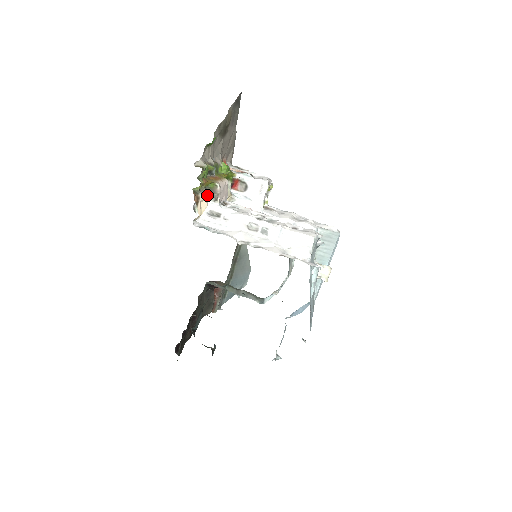
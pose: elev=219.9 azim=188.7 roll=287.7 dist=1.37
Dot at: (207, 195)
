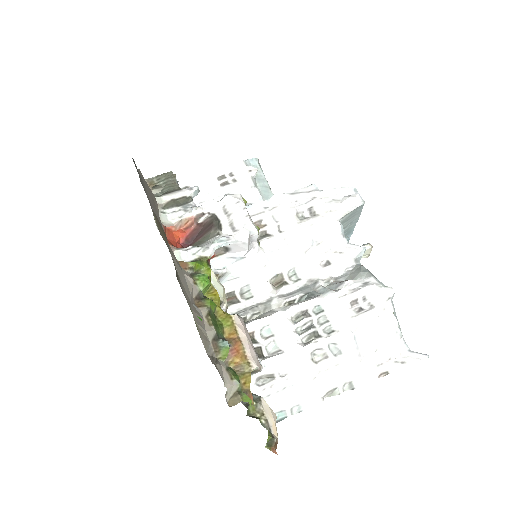
Dot at: (265, 406)
